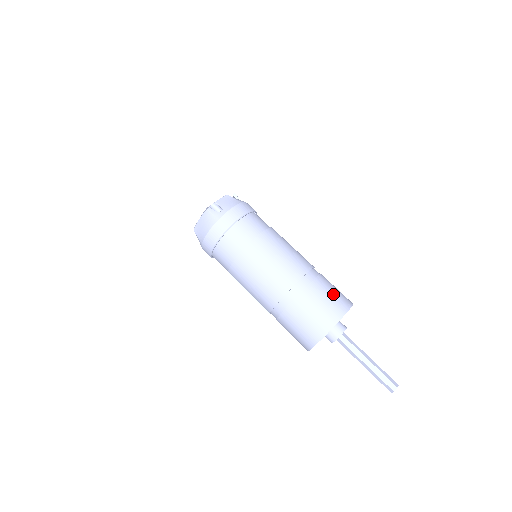
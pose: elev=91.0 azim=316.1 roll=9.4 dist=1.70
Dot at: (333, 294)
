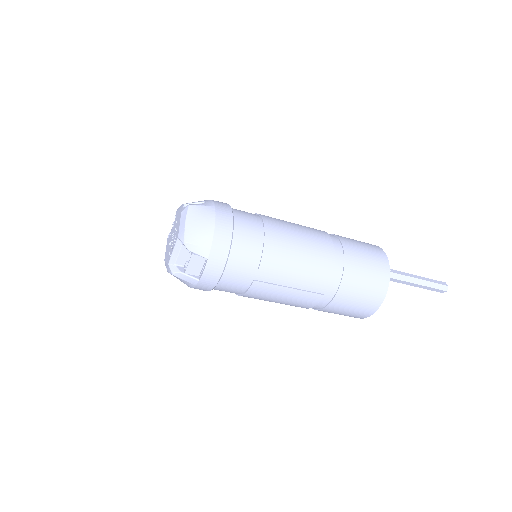
Dot at: occluded
